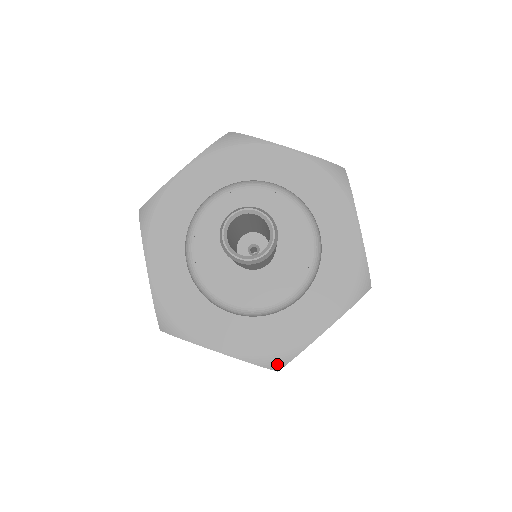
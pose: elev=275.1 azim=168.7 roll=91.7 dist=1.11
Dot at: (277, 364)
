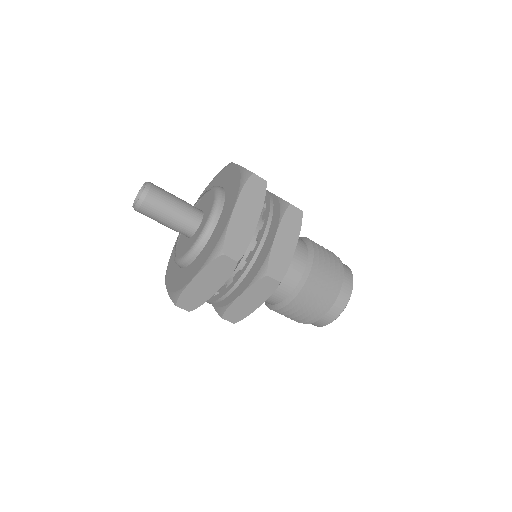
Dot at: (175, 299)
